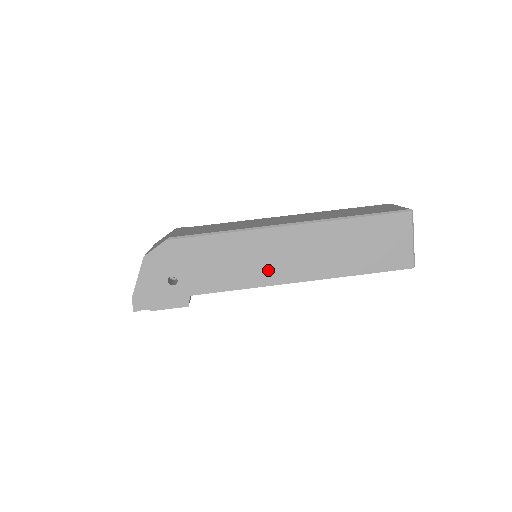
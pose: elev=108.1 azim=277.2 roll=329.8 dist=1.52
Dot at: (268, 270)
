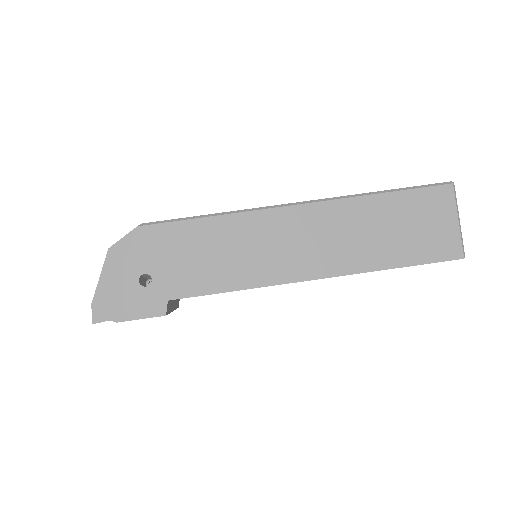
Dot at: (270, 264)
